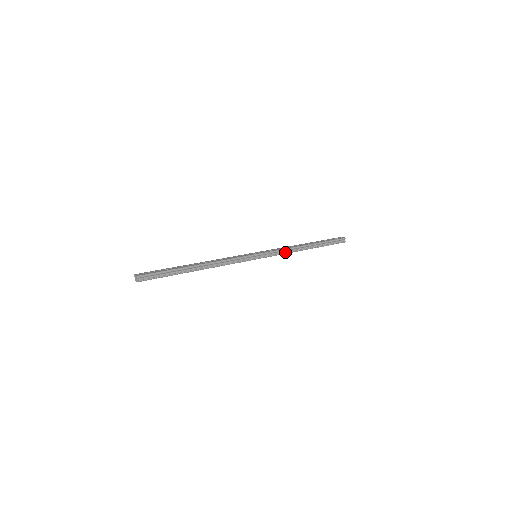
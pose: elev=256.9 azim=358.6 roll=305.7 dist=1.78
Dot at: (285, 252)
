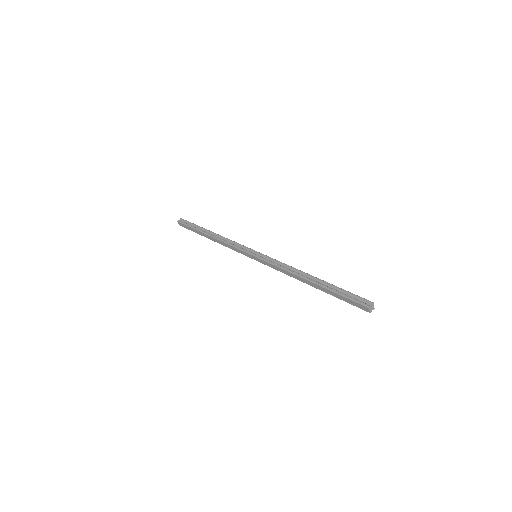
Dot at: (282, 266)
